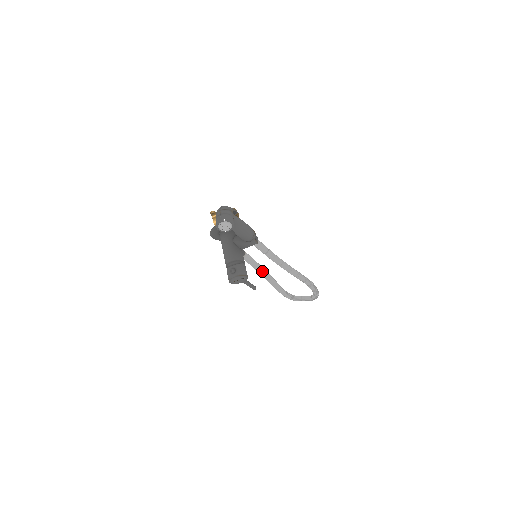
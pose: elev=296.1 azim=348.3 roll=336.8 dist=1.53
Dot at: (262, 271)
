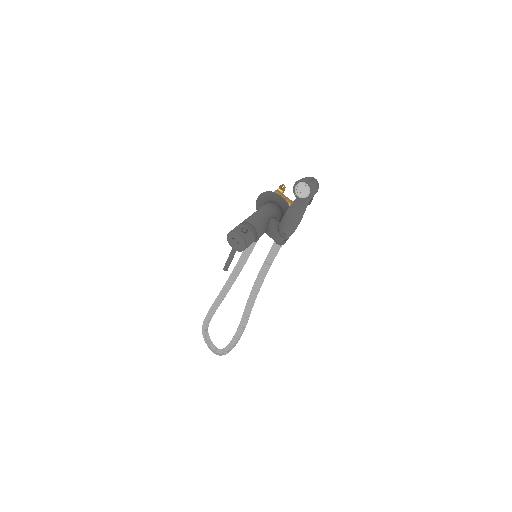
Dot at: (236, 274)
